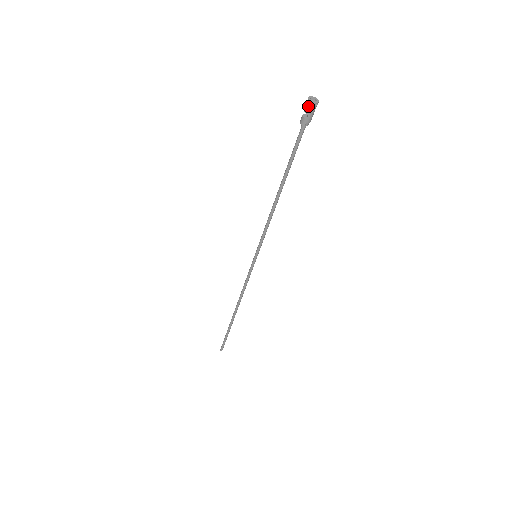
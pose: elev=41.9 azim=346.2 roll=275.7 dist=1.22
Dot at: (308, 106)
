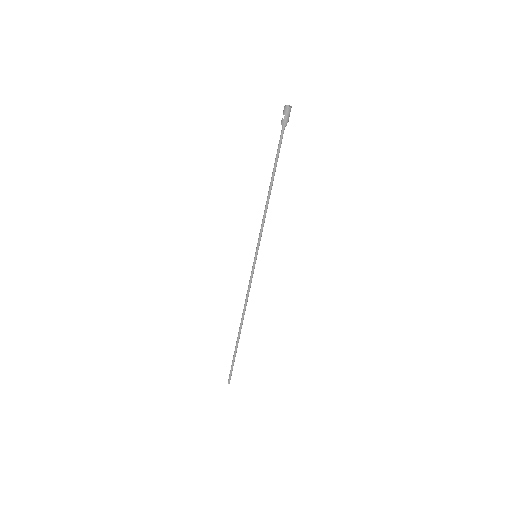
Dot at: (284, 109)
